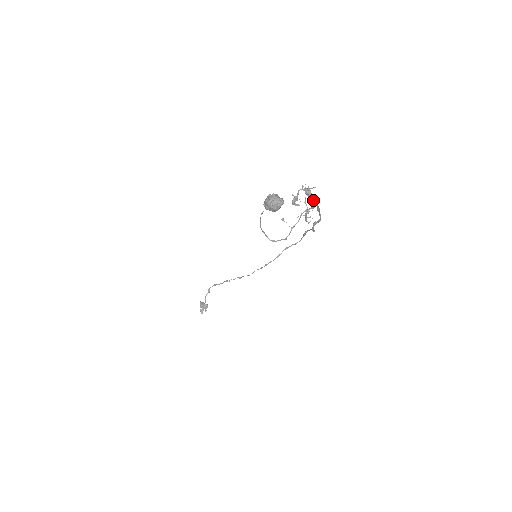
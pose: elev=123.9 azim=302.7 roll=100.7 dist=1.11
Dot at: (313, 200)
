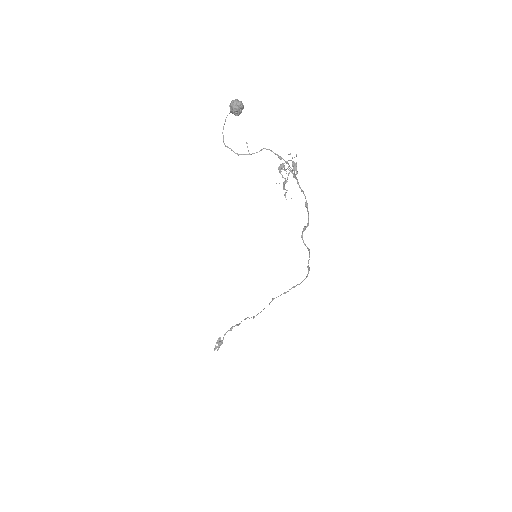
Dot at: occluded
